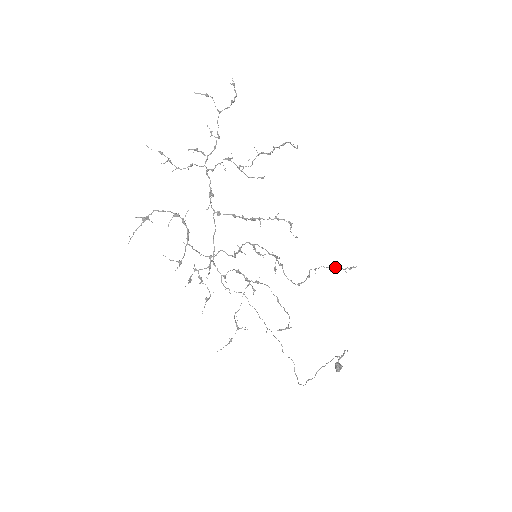
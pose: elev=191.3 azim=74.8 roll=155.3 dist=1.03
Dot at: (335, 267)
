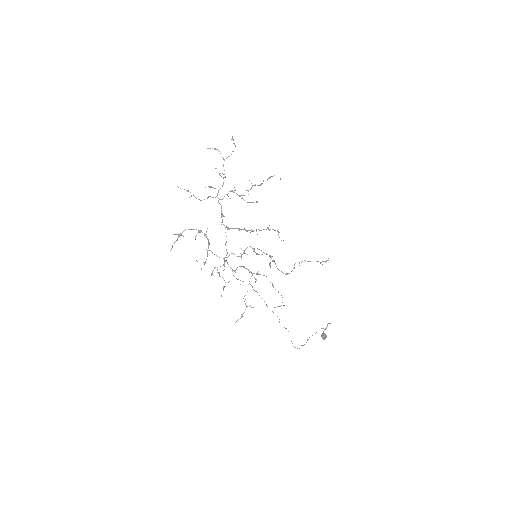
Dot at: occluded
